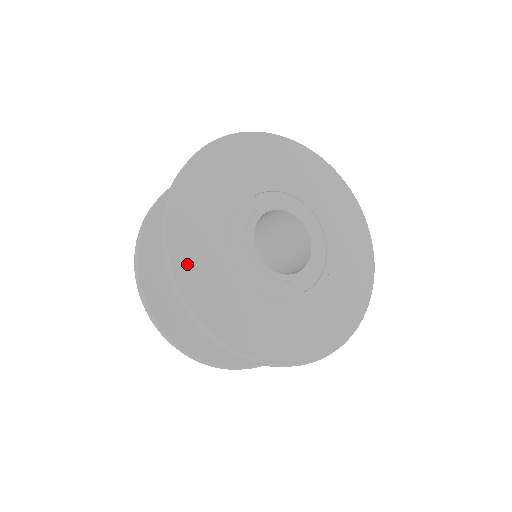
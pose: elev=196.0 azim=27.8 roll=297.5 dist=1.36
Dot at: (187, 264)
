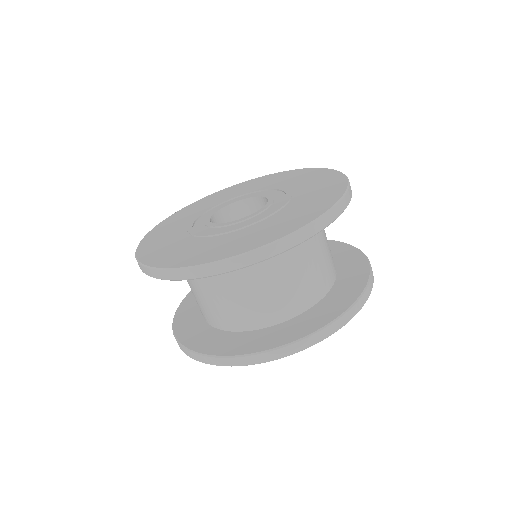
Dot at: (180, 260)
